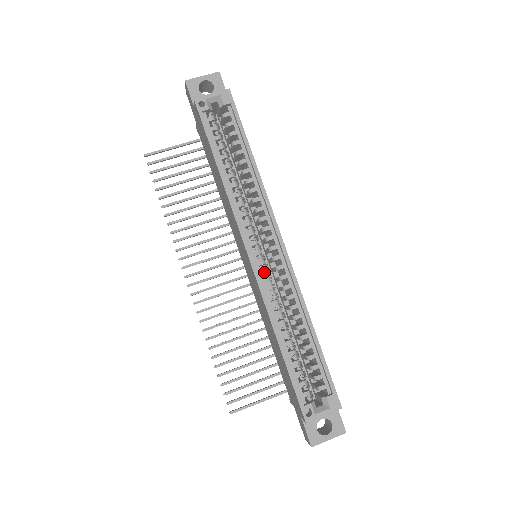
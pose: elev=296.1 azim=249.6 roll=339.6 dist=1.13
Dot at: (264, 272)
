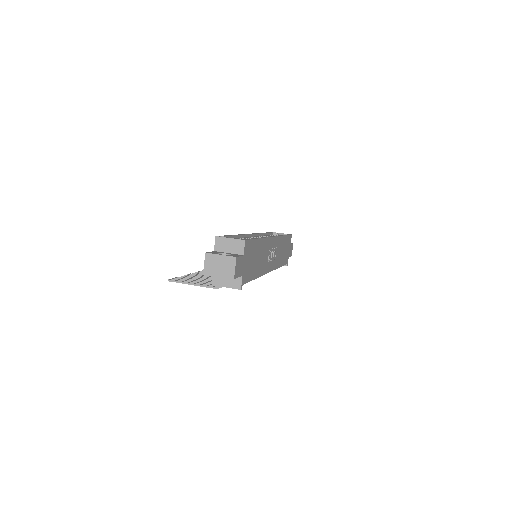
Dot at: (254, 237)
